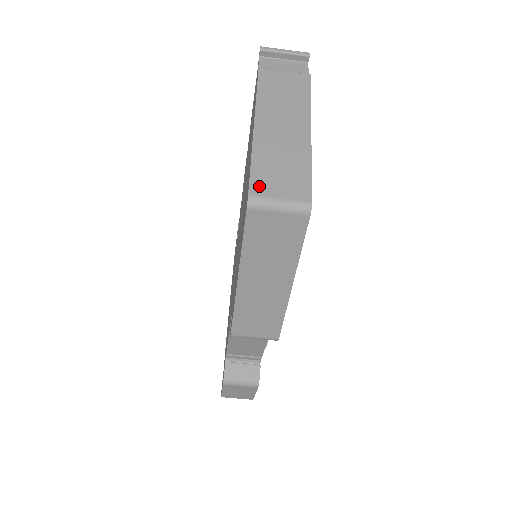
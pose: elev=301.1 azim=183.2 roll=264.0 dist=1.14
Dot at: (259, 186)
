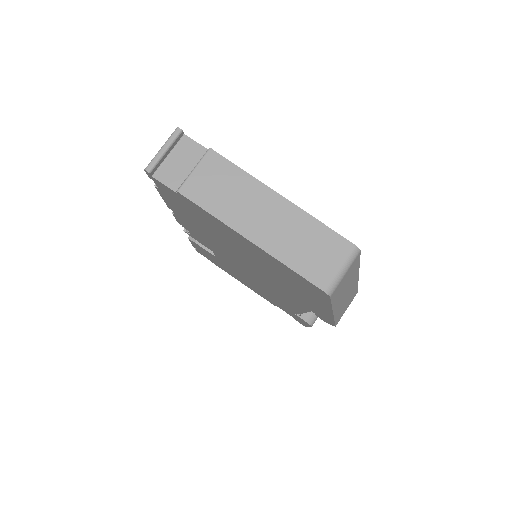
Dot at: (319, 277)
